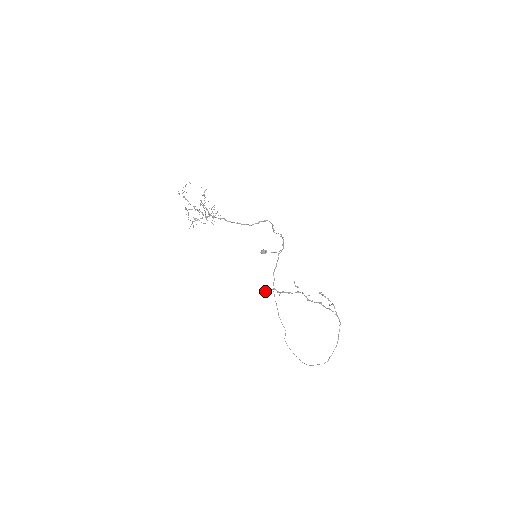
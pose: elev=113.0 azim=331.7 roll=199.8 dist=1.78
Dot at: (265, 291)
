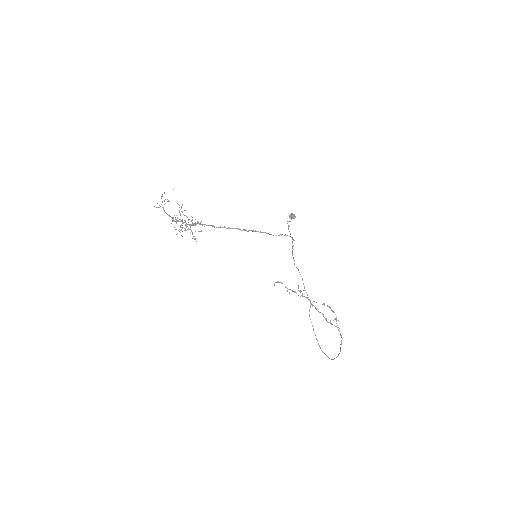
Dot at: occluded
